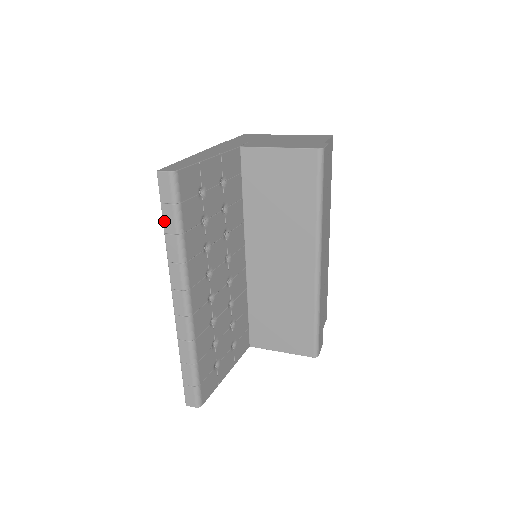
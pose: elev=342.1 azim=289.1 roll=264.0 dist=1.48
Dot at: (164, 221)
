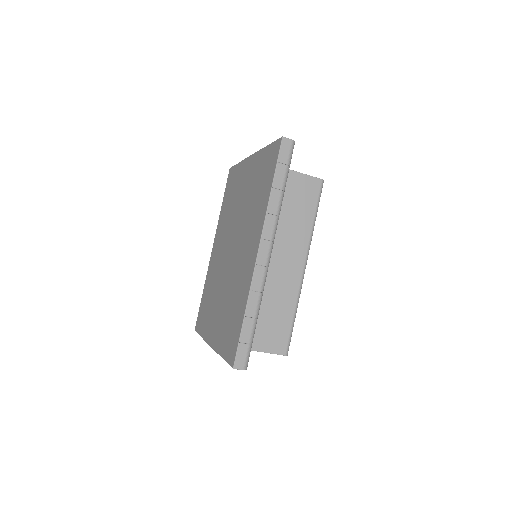
Dot at: (275, 177)
